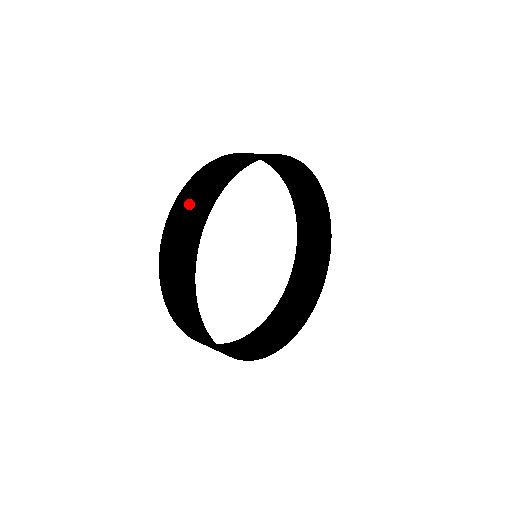
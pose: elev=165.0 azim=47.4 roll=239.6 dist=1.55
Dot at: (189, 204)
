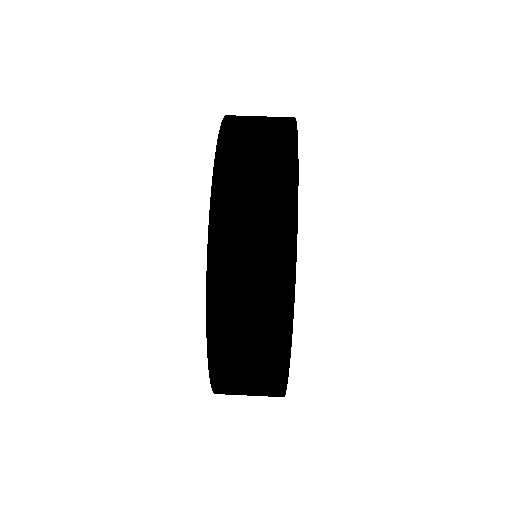
Dot at: (246, 251)
